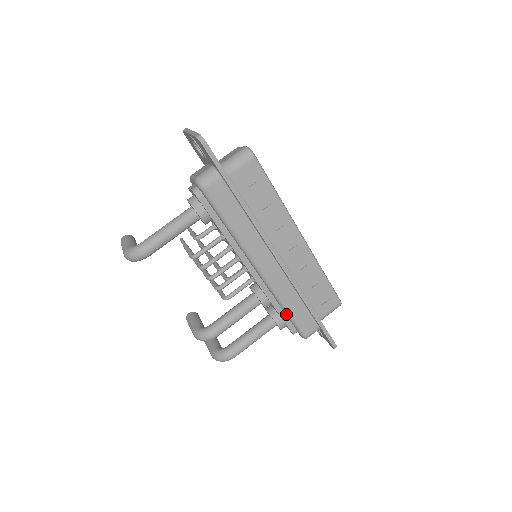
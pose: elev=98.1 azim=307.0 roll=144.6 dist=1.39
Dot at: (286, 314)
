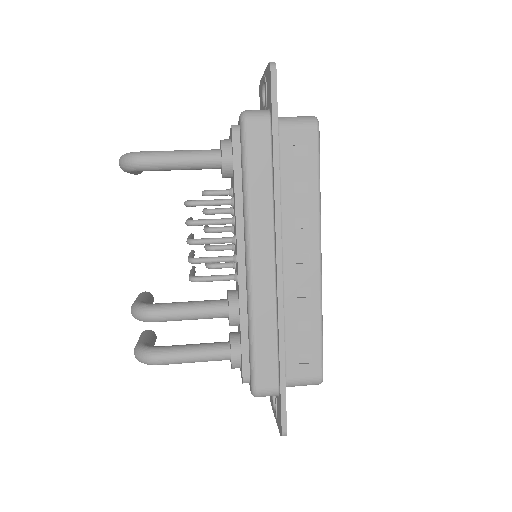
Dot at: (249, 343)
